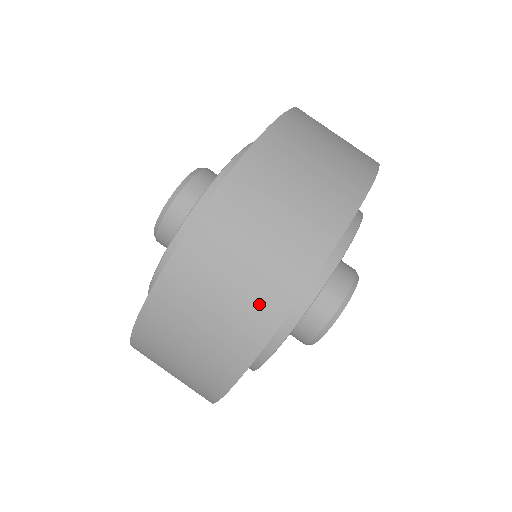
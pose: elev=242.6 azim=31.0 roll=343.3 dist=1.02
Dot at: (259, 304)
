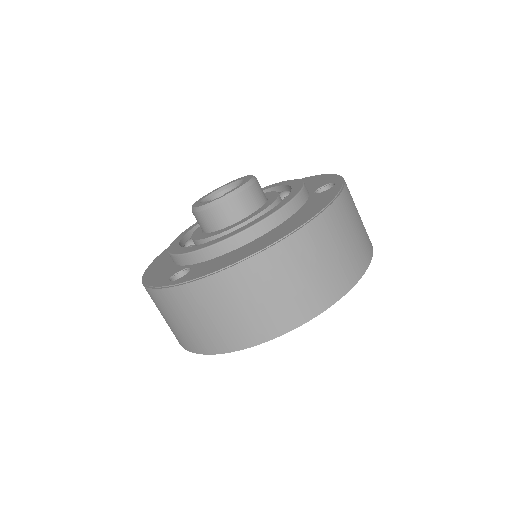
Dot at: (277, 318)
